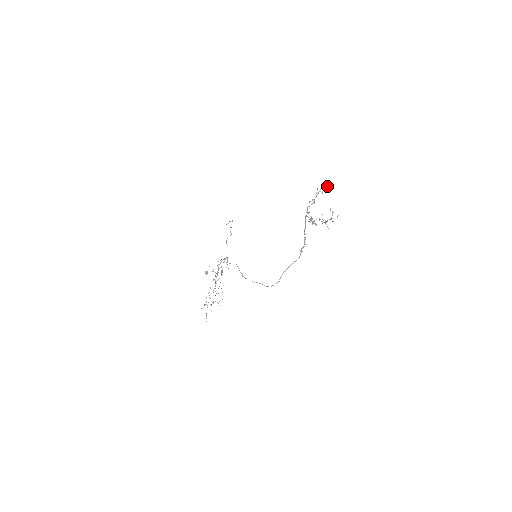
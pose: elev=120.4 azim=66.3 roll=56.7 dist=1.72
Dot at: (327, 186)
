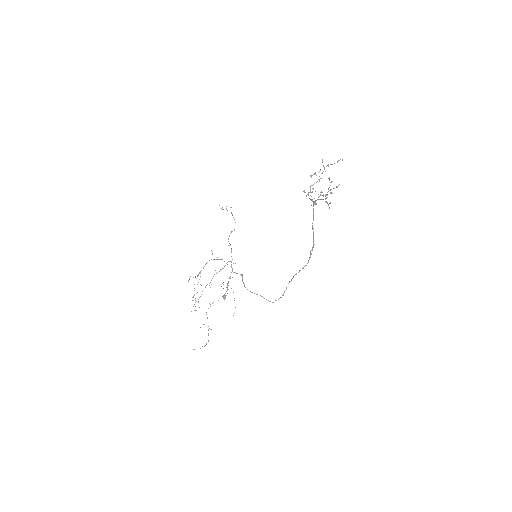
Dot at: (337, 162)
